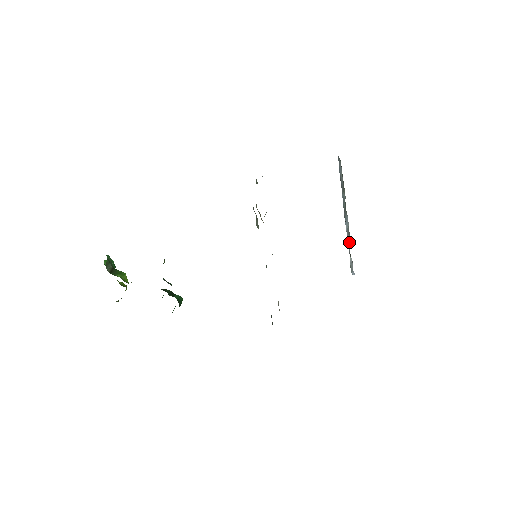
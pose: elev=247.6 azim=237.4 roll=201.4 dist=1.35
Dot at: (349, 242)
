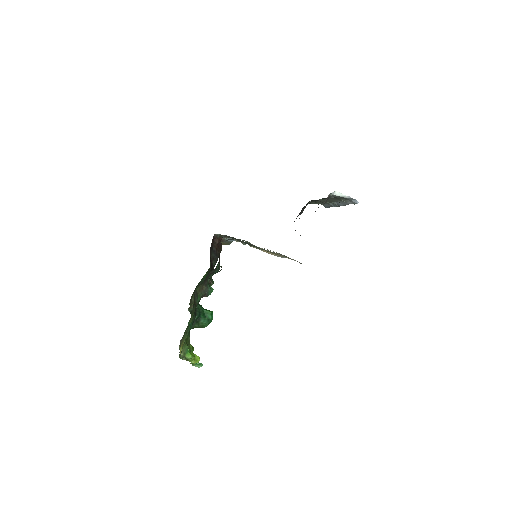
Dot at: (343, 203)
